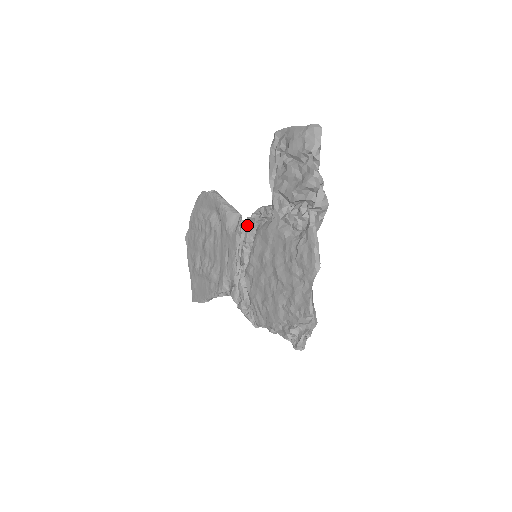
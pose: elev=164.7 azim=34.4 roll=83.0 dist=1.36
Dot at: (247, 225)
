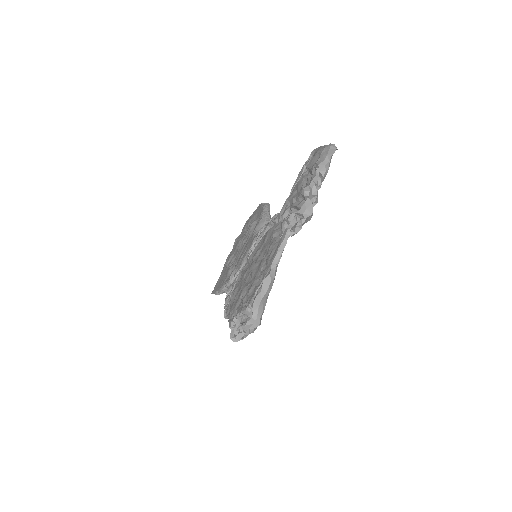
Dot at: occluded
